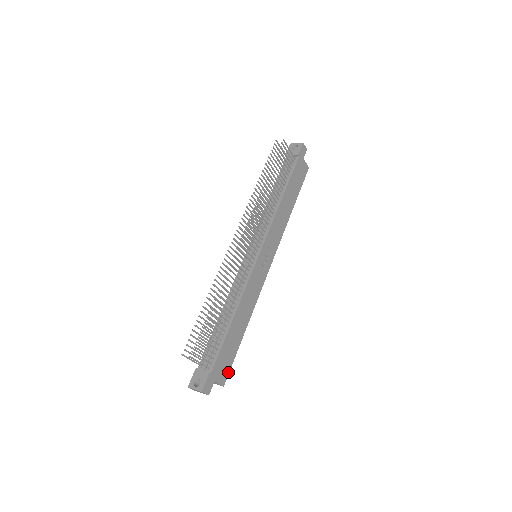
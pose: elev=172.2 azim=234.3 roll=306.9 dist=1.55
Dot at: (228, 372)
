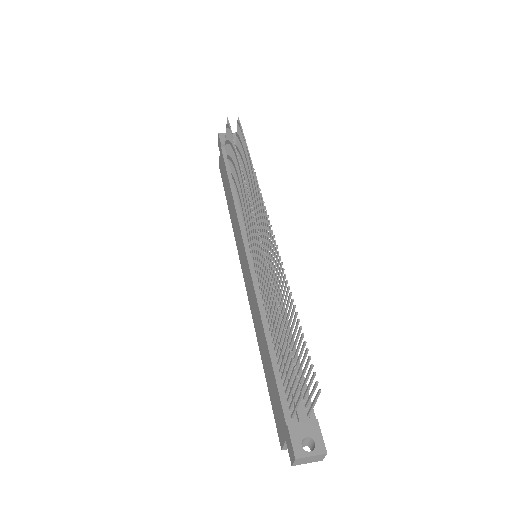
Dot at: occluded
